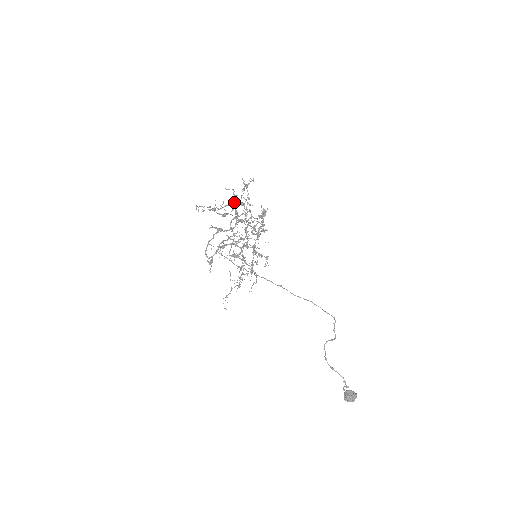
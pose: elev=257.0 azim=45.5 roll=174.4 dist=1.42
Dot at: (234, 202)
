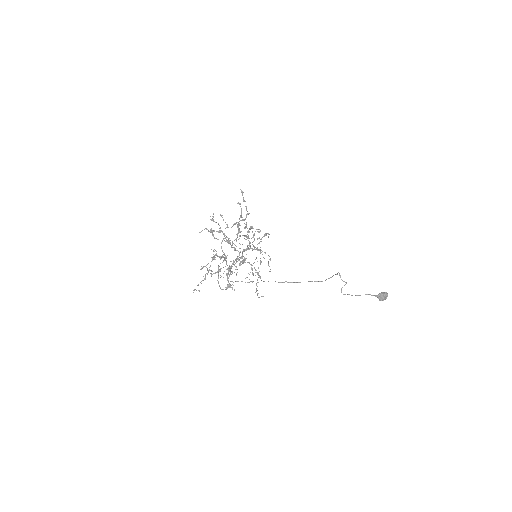
Dot at: occluded
